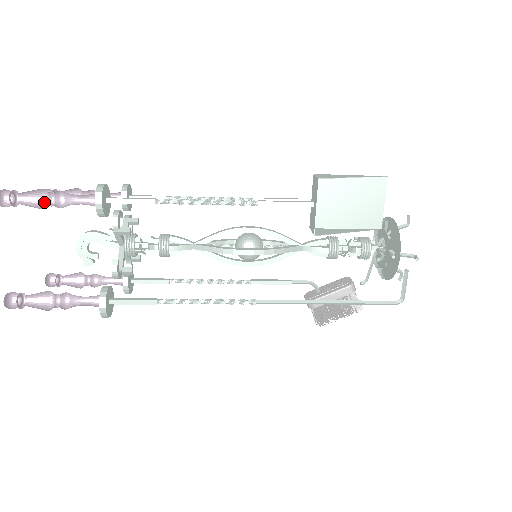
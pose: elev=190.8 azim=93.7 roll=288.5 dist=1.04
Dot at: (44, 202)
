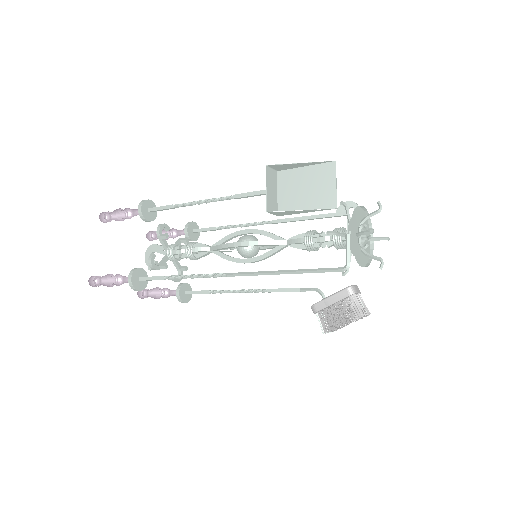
Dot at: (123, 219)
